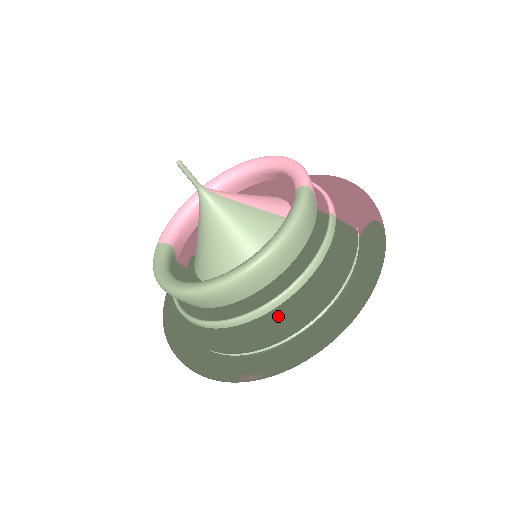
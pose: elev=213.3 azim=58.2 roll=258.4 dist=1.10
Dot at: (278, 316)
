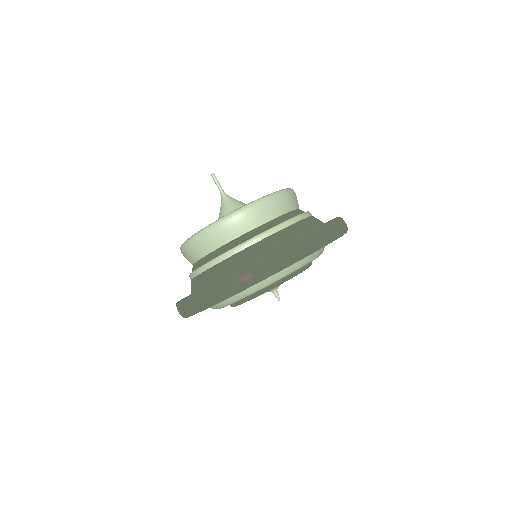
Dot at: (269, 241)
